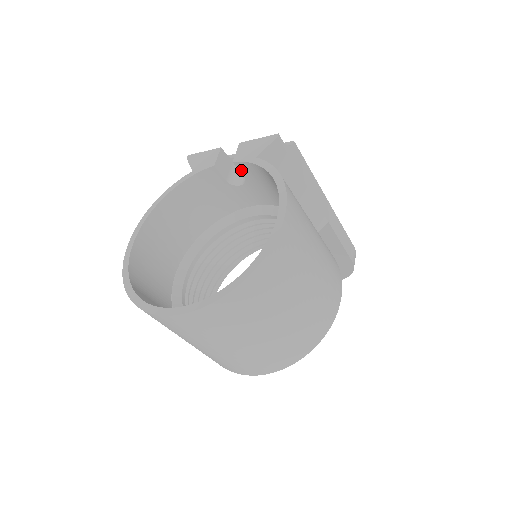
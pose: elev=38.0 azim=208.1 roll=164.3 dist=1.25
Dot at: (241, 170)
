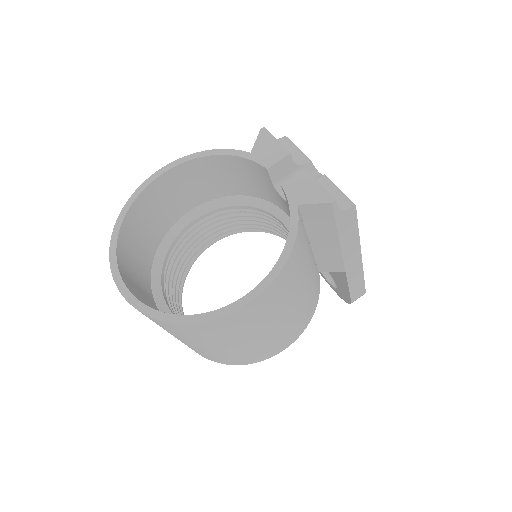
Dot at: (285, 195)
